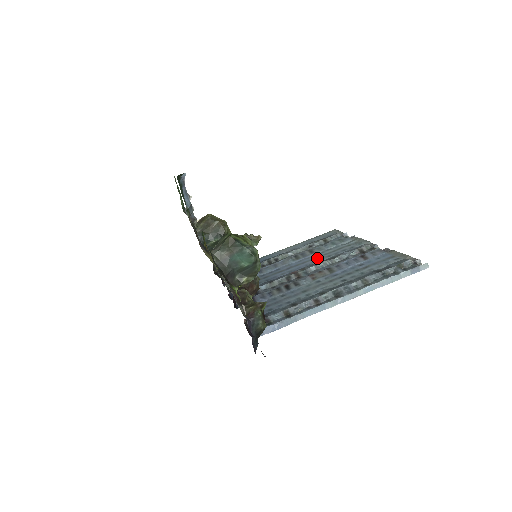
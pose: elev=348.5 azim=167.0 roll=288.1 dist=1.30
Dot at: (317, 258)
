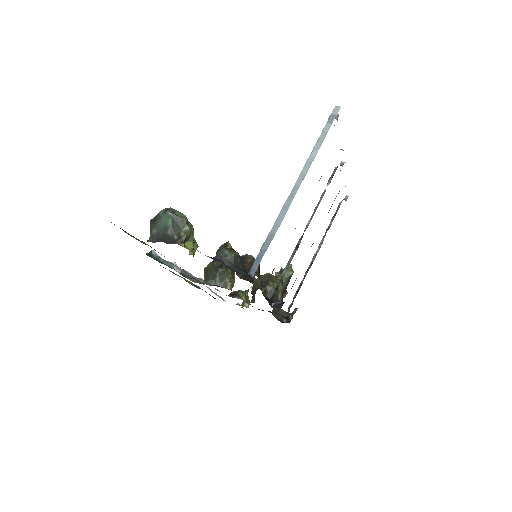
Dot at: occluded
